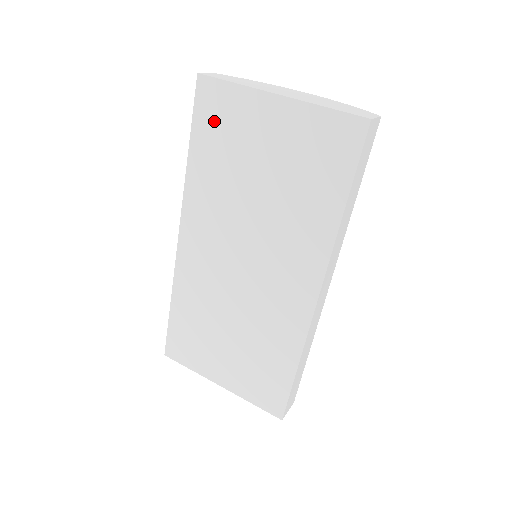
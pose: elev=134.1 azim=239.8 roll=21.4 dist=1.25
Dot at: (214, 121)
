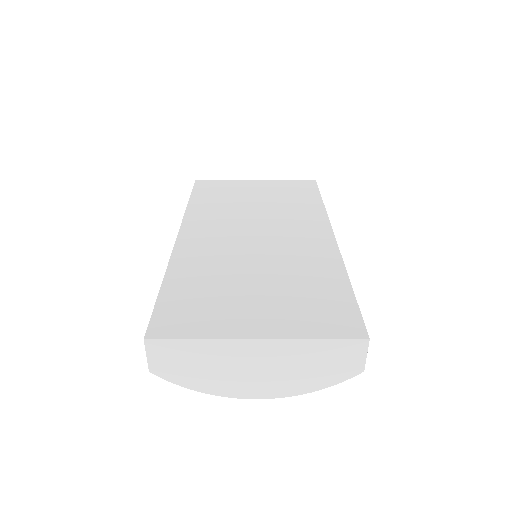
Dot at: (211, 189)
